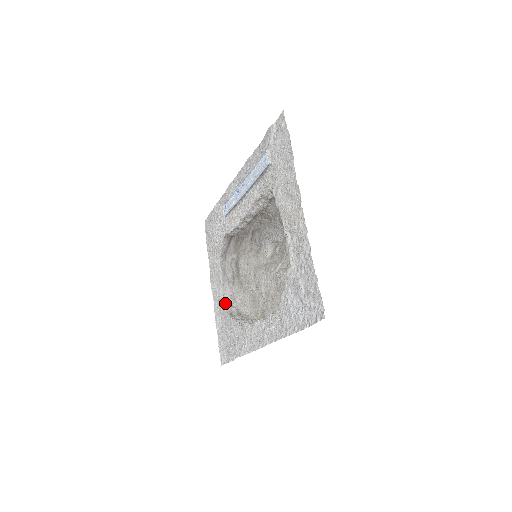
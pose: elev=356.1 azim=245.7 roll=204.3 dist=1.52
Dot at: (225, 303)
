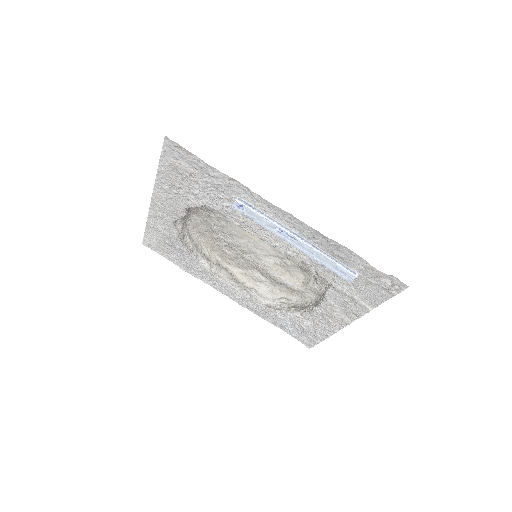
Dot at: (177, 232)
